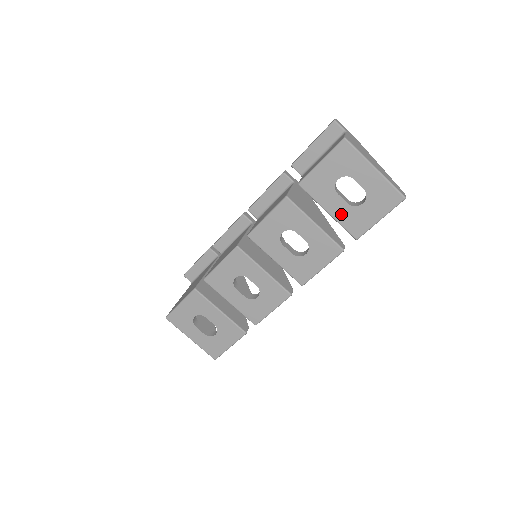
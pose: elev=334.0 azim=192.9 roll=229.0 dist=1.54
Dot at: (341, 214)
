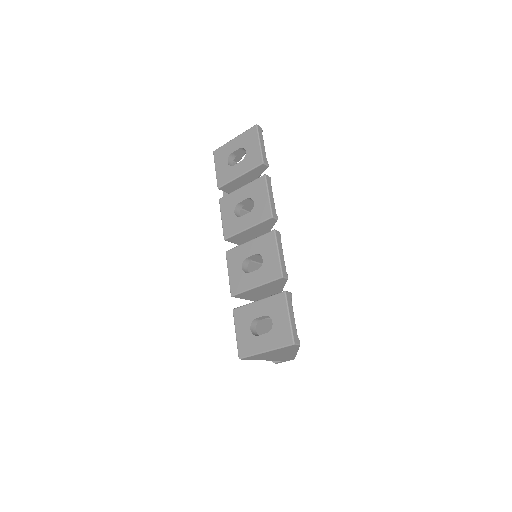
Dot at: (244, 168)
